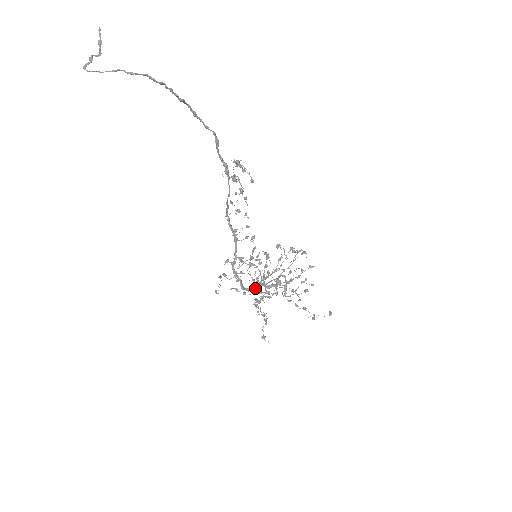
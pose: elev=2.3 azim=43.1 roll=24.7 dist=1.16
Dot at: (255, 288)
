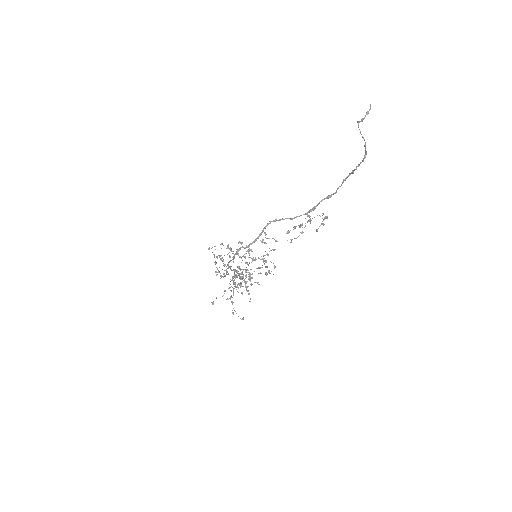
Dot at: (233, 270)
